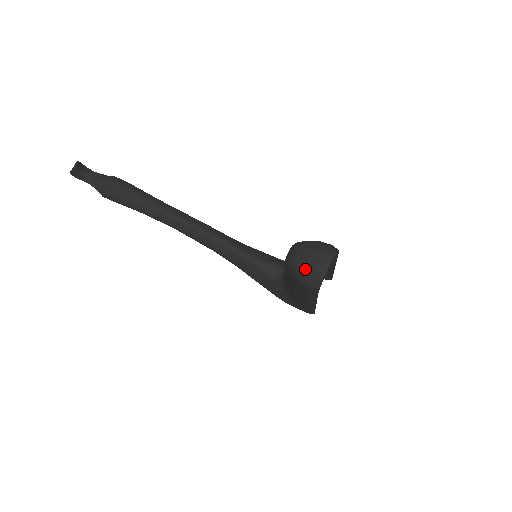
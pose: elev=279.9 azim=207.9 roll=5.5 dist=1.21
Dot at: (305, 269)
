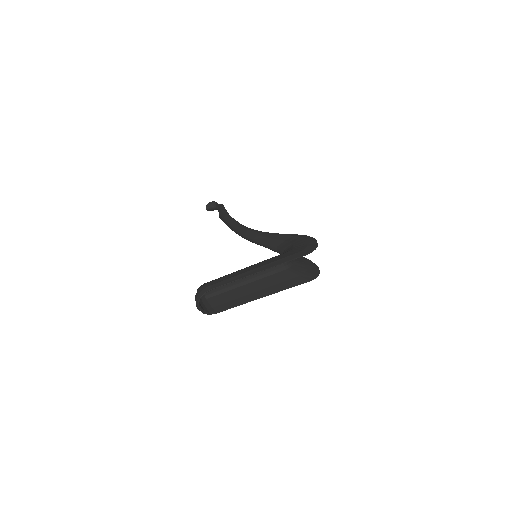
Dot at: occluded
